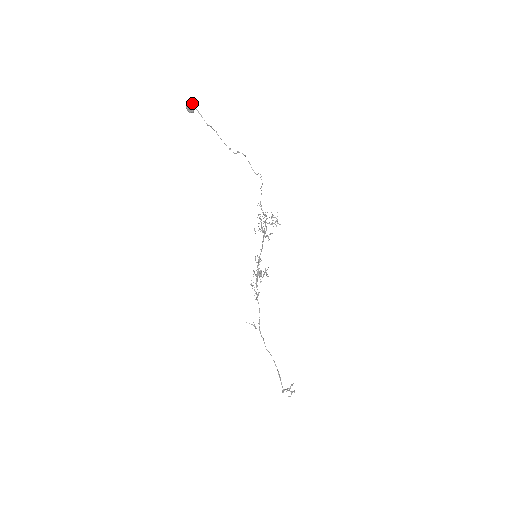
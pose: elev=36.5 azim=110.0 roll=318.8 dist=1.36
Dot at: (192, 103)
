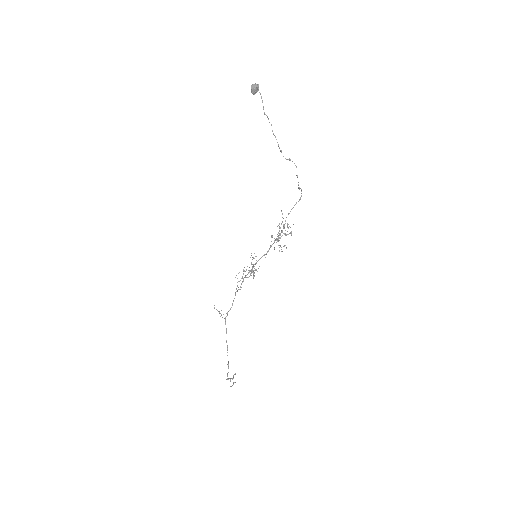
Dot at: occluded
